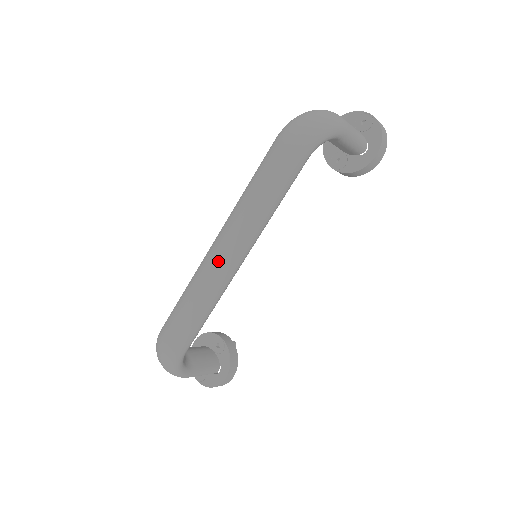
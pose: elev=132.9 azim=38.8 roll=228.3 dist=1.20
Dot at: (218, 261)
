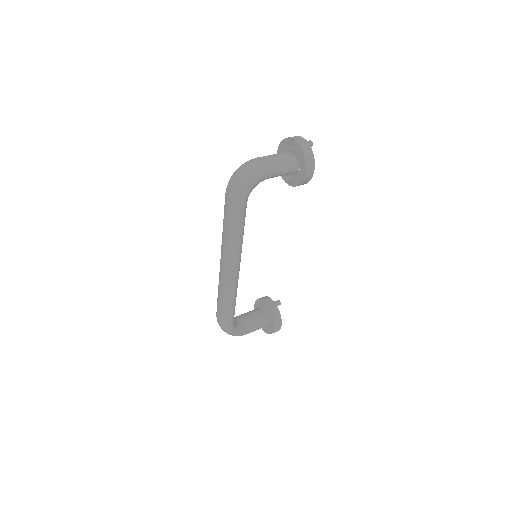
Dot at: (224, 274)
